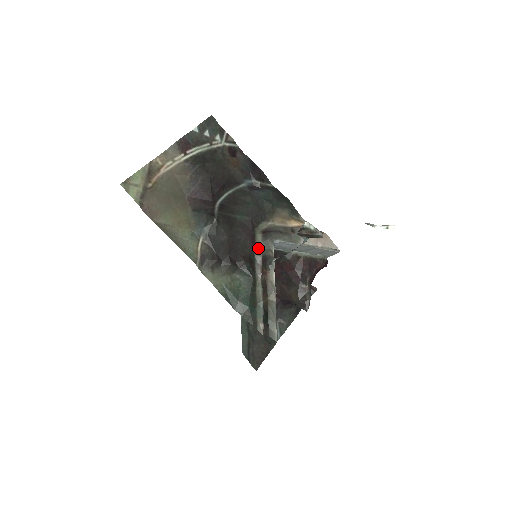
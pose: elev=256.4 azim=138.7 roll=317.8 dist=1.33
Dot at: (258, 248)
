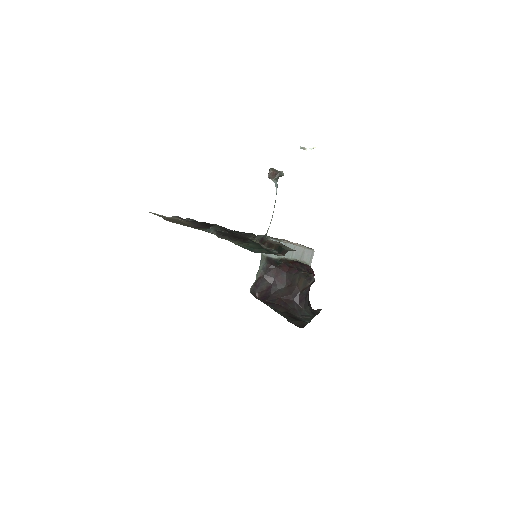
Dot at: (254, 240)
